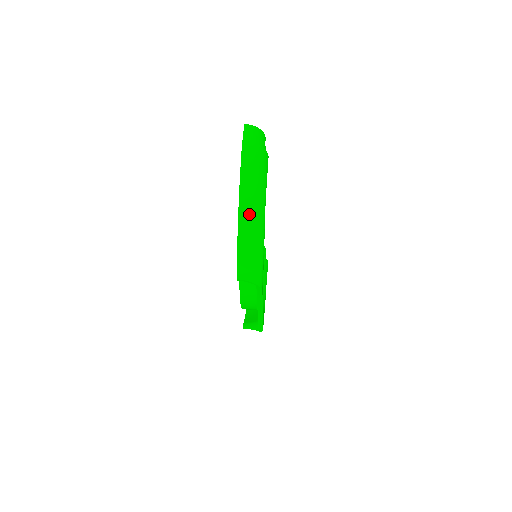
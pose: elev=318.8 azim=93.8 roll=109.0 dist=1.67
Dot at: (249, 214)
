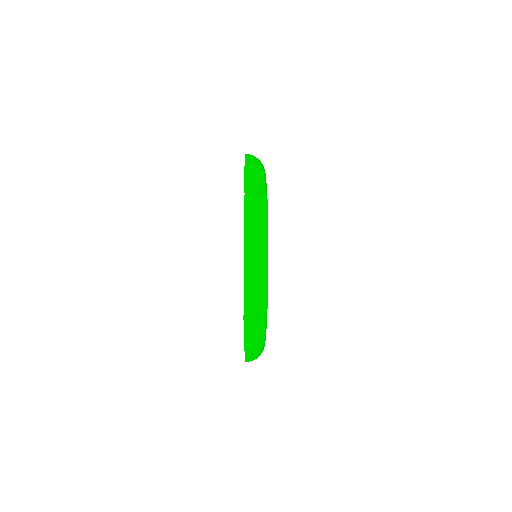
Dot at: (253, 164)
